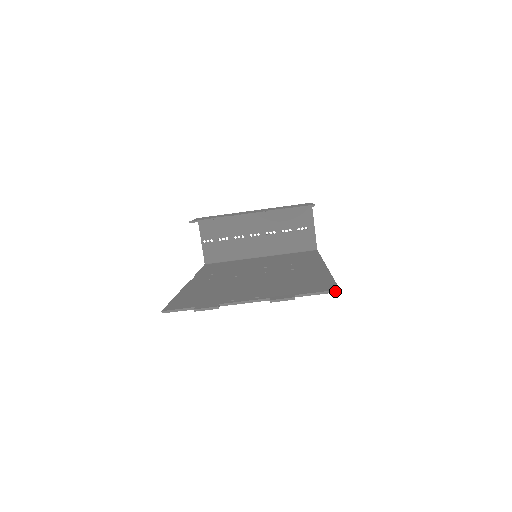
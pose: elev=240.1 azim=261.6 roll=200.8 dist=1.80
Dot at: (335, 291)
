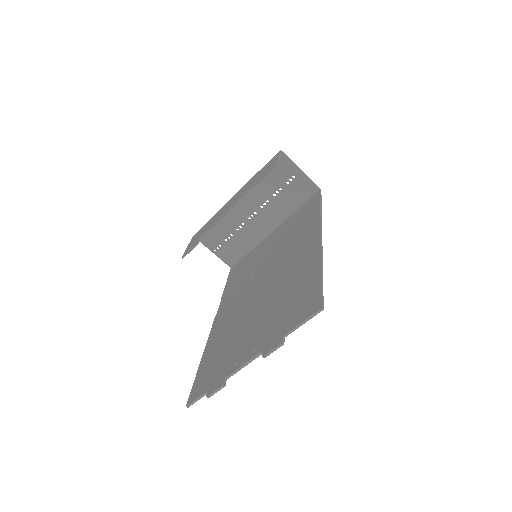
Dot at: (318, 312)
